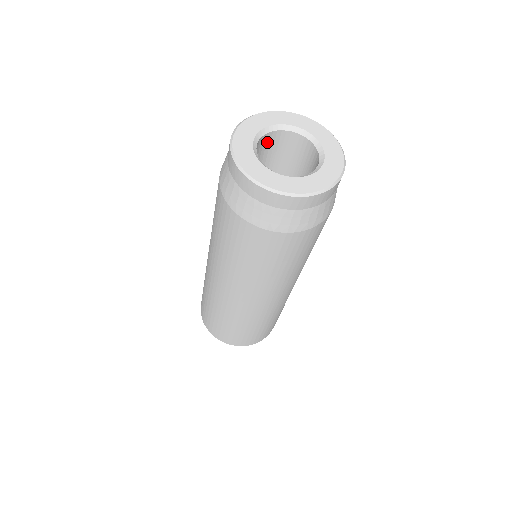
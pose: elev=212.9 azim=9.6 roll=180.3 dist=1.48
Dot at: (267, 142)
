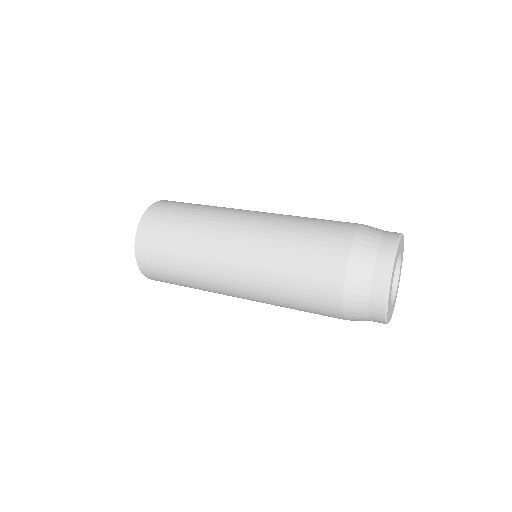
Dot at: occluded
